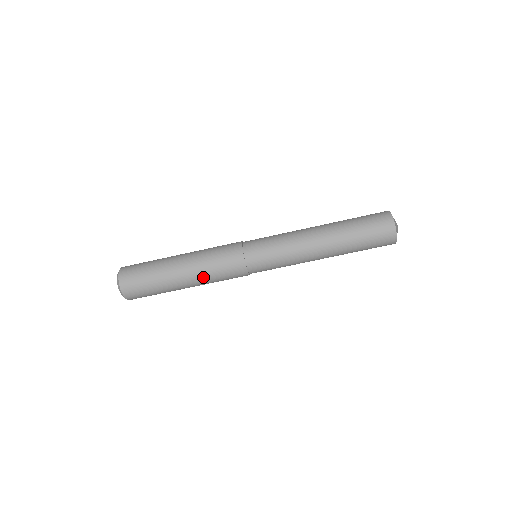
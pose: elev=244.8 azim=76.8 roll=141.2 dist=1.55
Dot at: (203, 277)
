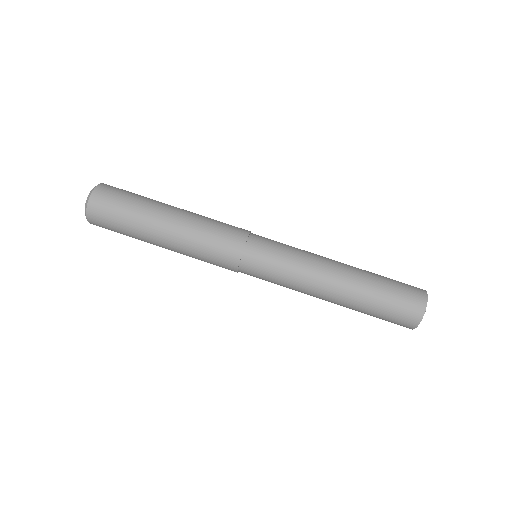
Dot at: (188, 237)
